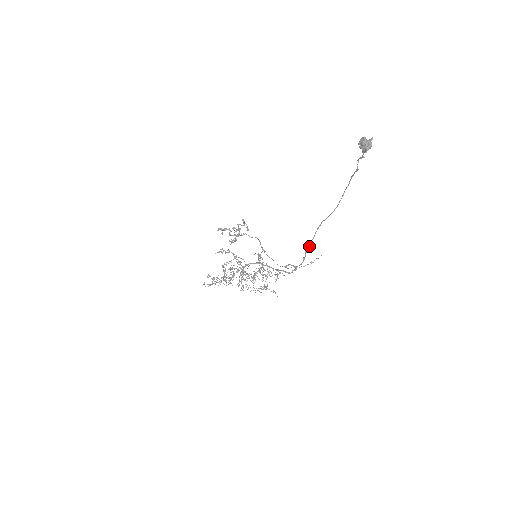
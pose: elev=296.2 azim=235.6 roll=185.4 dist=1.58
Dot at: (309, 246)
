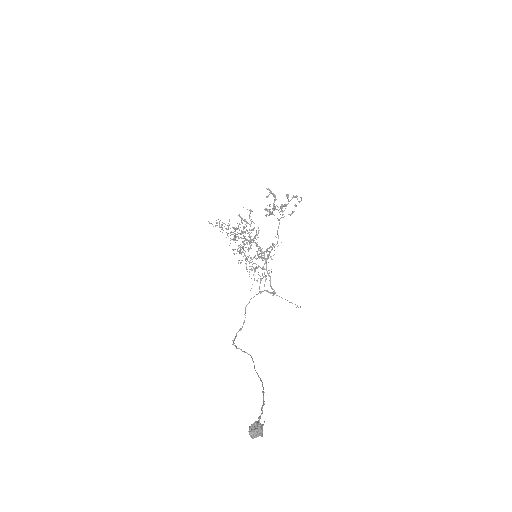
Dot at: (236, 347)
